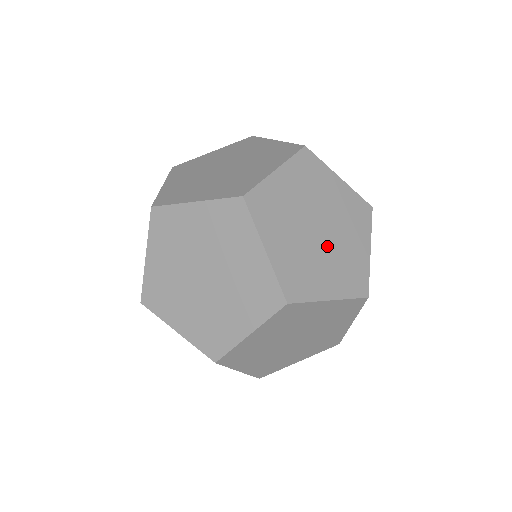
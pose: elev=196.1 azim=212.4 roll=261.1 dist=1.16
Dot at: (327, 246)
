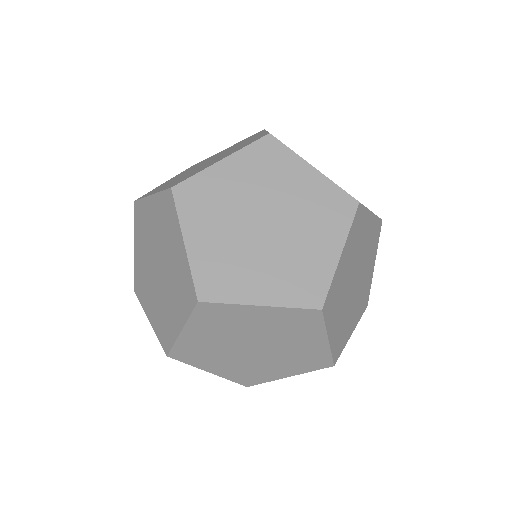
Dot at: (272, 244)
